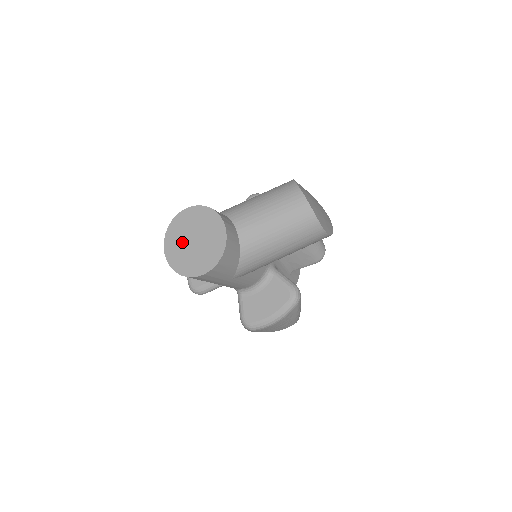
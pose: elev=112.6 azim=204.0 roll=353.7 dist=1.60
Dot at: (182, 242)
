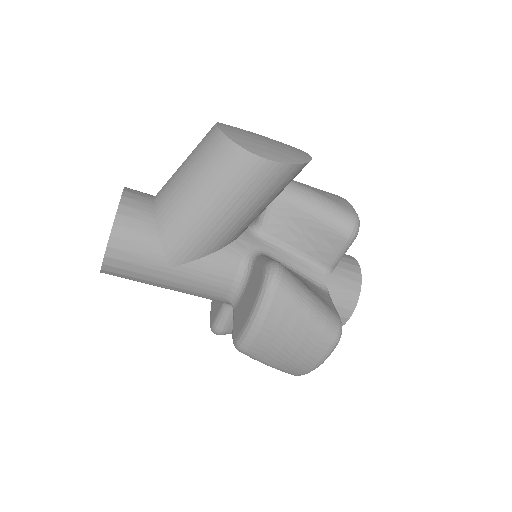
Dot at: occluded
